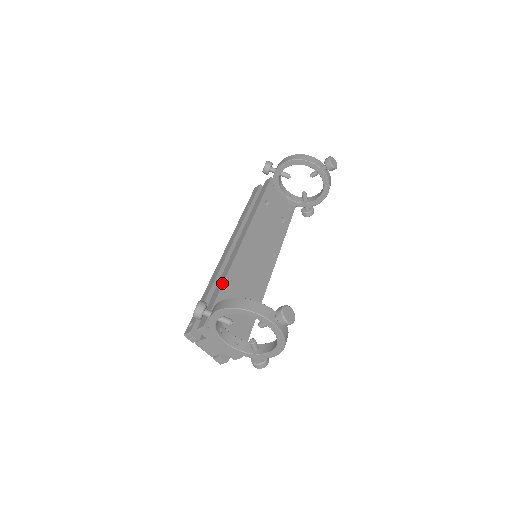
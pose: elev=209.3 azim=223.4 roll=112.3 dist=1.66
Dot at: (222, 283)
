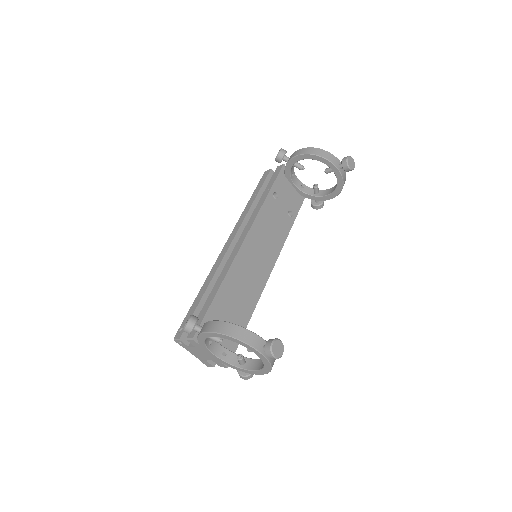
Dot at: (217, 290)
